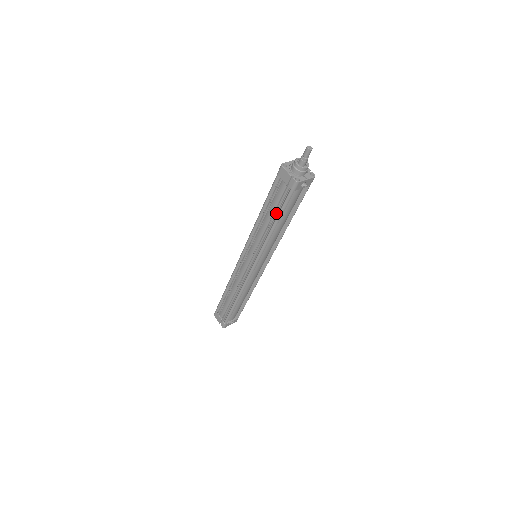
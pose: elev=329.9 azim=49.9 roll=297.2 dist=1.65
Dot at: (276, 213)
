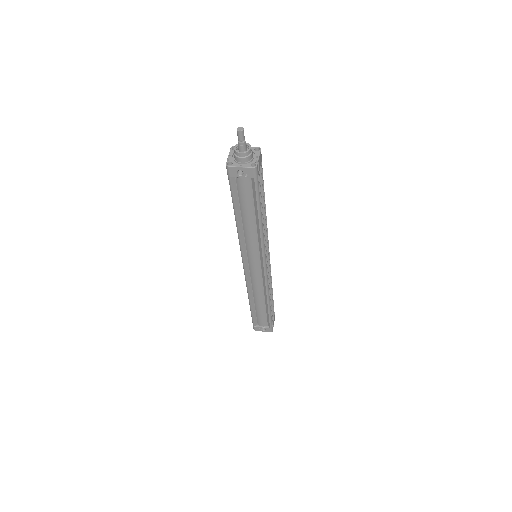
Dot at: occluded
